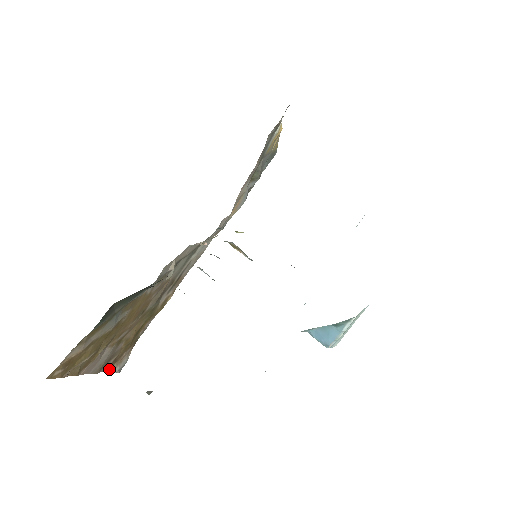
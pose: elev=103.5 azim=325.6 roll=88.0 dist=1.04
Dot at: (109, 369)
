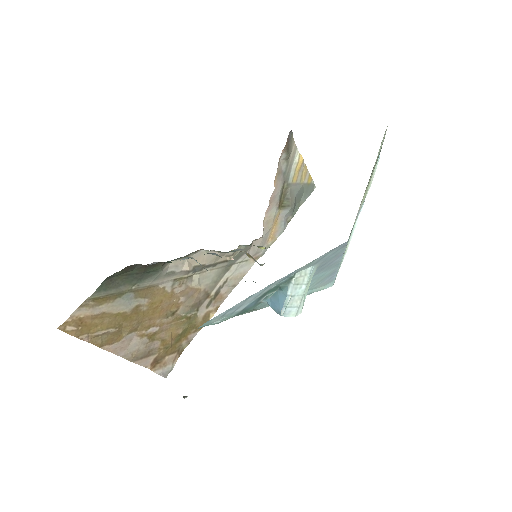
Dot at: (151, 368)
